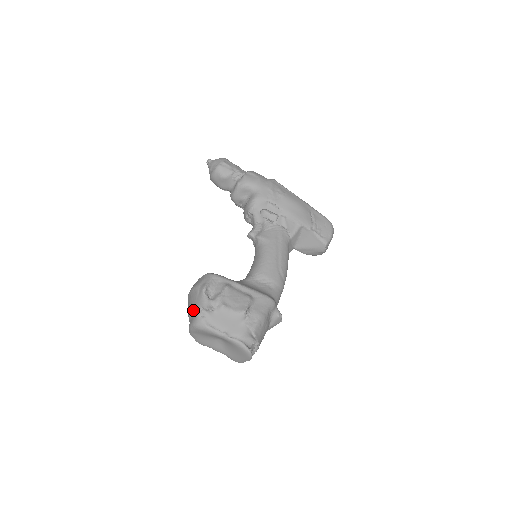
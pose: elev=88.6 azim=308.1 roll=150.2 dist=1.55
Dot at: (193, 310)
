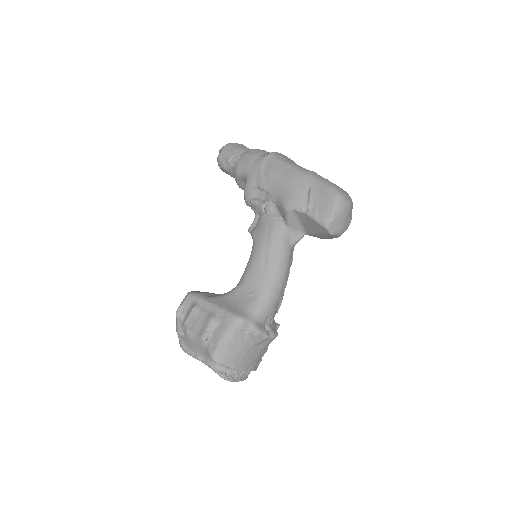
Dot at: occluded
